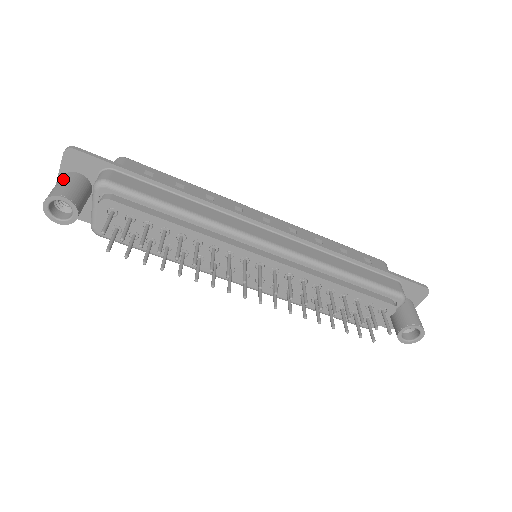
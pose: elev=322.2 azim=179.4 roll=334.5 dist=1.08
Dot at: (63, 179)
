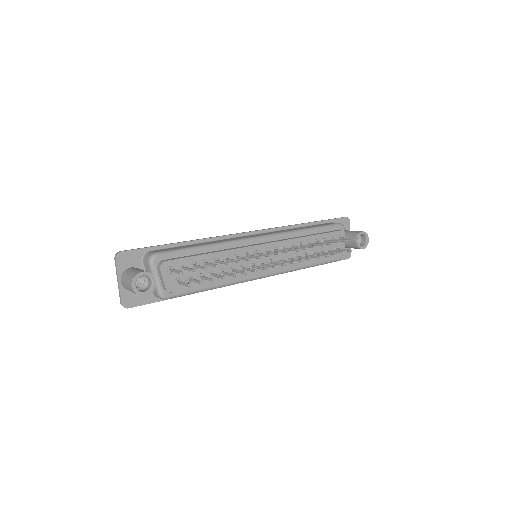
Dot at: (127, 273)
